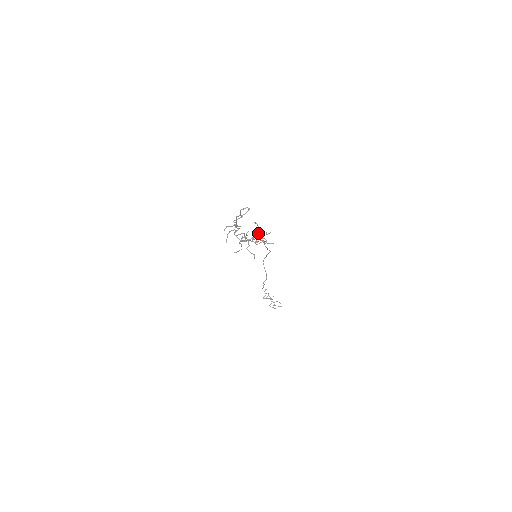
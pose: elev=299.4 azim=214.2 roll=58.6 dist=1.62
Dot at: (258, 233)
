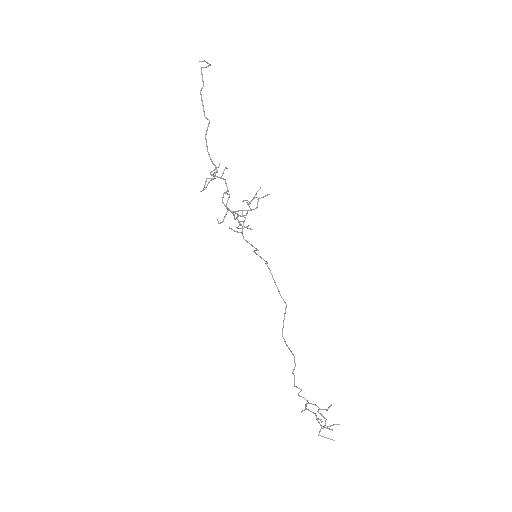
Dot at: (248, 204)
